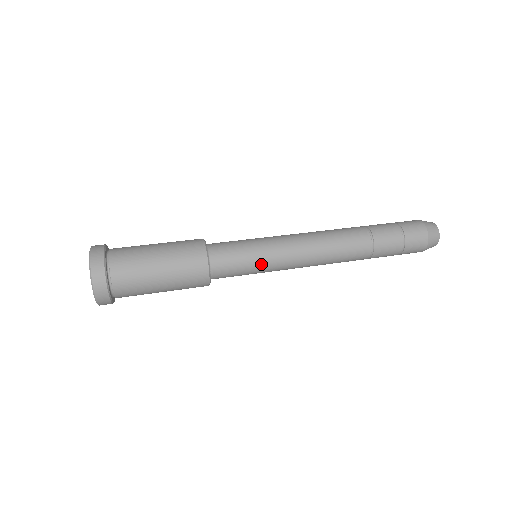
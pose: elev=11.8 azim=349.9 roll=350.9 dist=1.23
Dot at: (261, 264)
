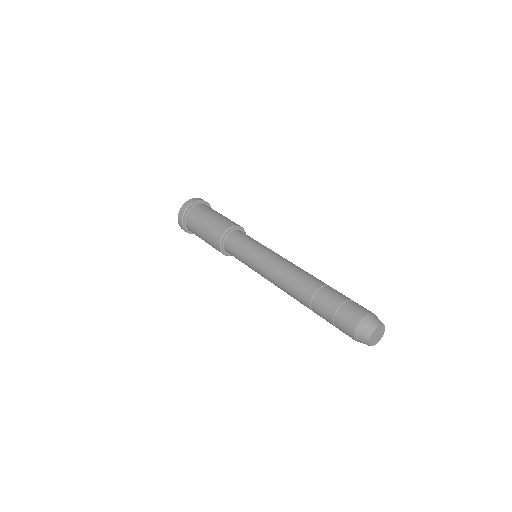
Dot at: (246, 258)
